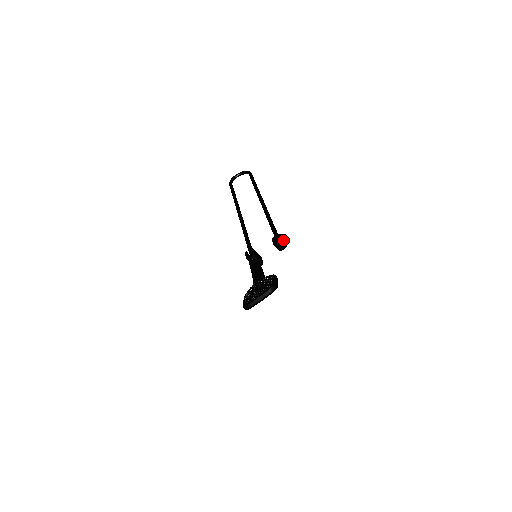
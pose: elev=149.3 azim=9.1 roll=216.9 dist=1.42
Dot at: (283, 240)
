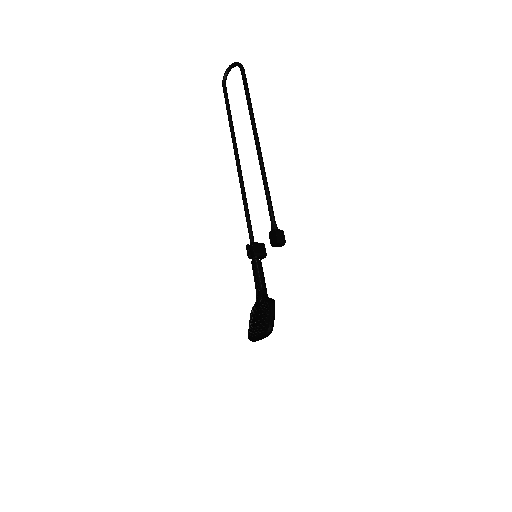
Dot at: (279, 241)
